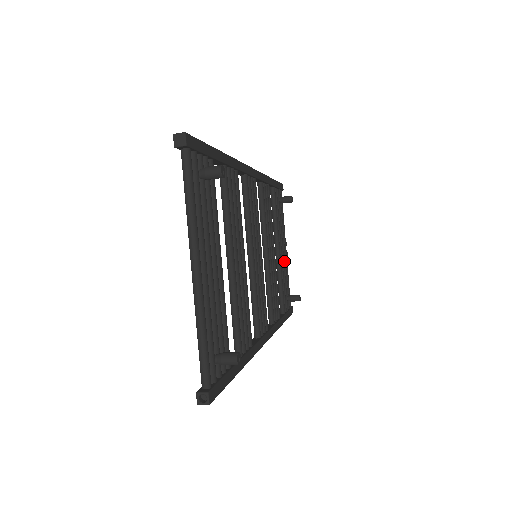
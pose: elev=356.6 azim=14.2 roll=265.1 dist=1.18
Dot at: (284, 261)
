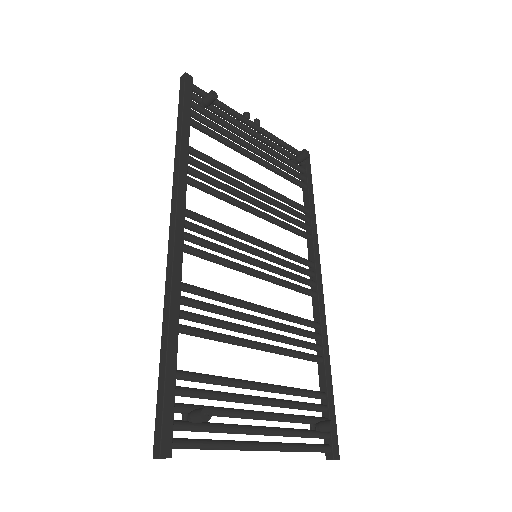
Dot at: (263, 140)
